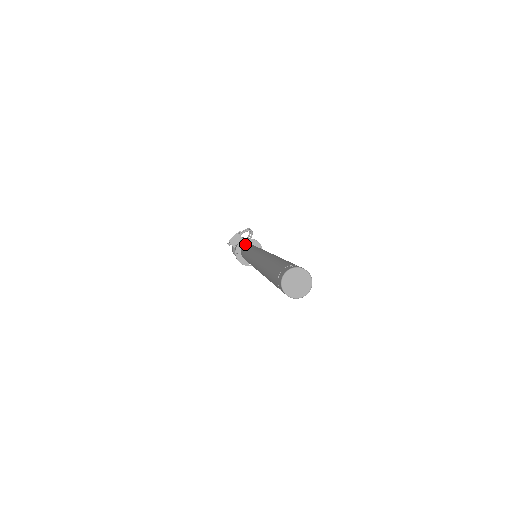
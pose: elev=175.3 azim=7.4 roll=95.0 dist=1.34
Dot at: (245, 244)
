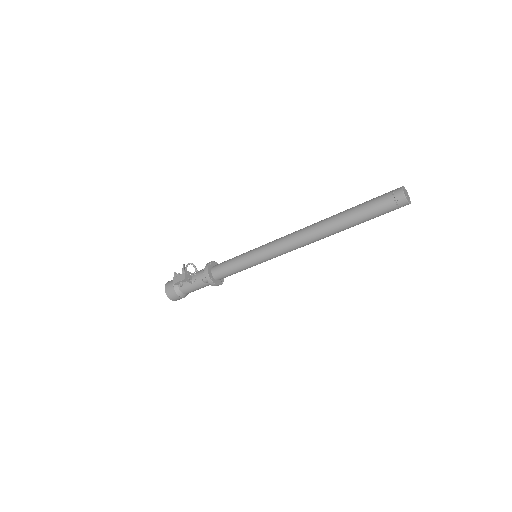
Dot at: (211, 268)
